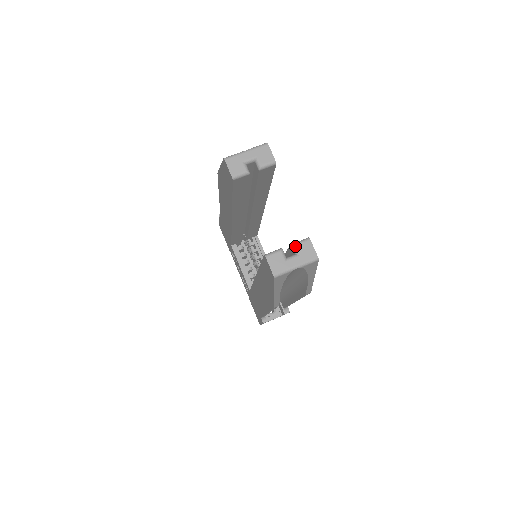
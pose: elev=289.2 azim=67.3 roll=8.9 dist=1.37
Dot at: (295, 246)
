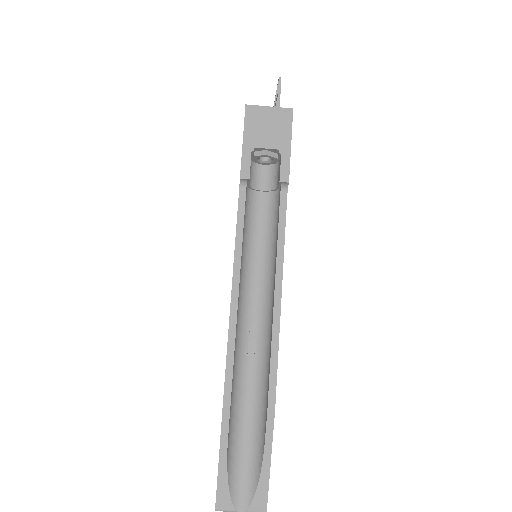
Dot at: occluded
